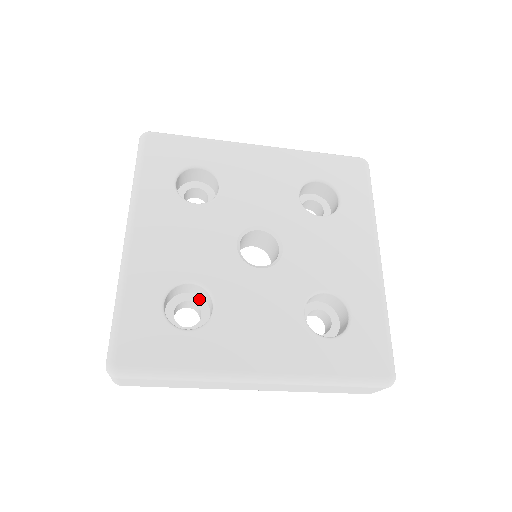
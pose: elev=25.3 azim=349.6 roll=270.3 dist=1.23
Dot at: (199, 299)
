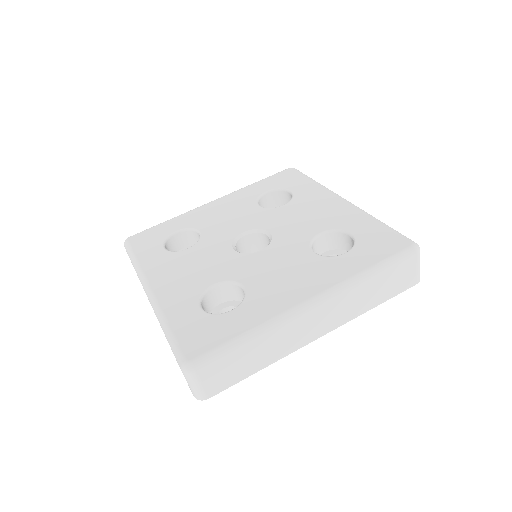
Dot at: (231, 303)
